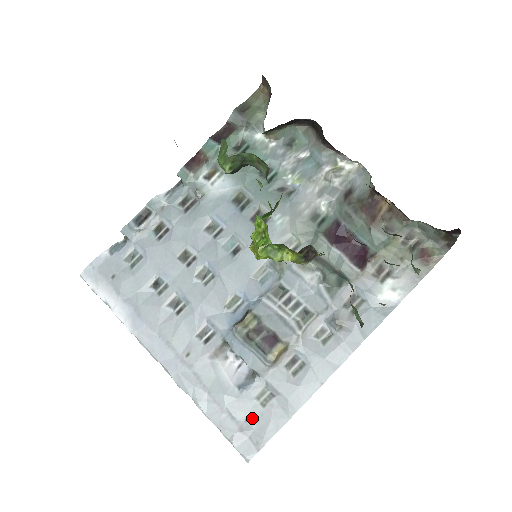
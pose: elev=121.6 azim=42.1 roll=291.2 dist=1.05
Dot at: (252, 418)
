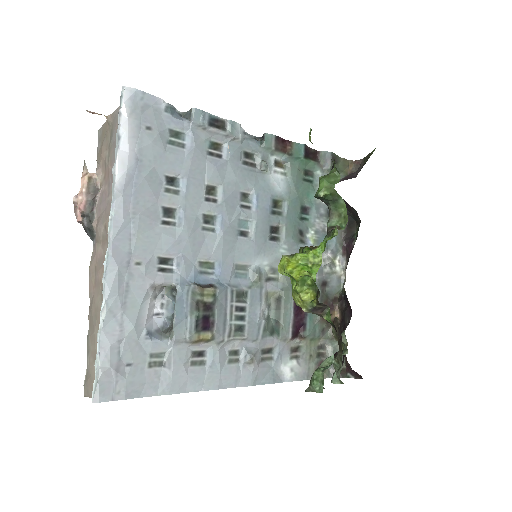
Dot at: (133, 368)
